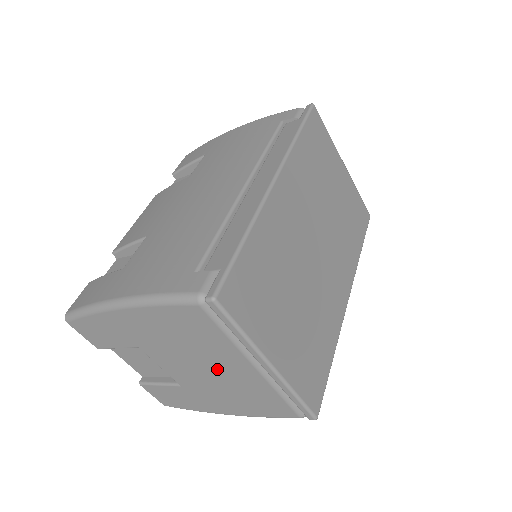
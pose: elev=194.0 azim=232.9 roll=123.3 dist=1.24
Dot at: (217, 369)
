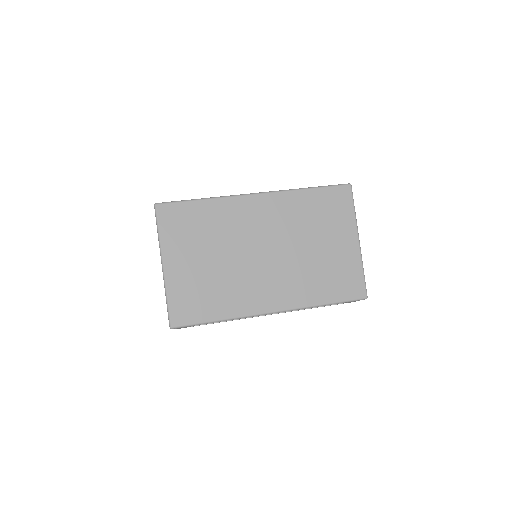
Dot at: occluded
